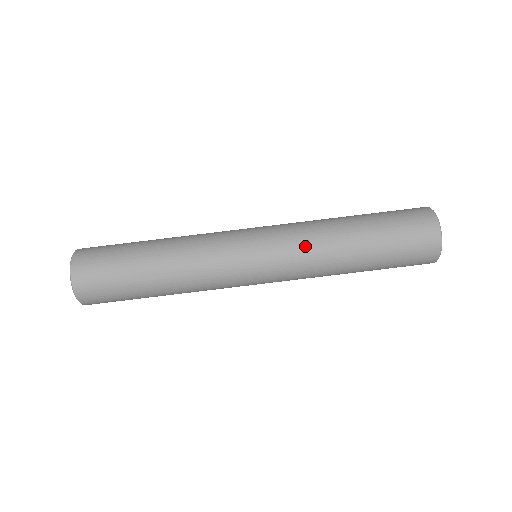
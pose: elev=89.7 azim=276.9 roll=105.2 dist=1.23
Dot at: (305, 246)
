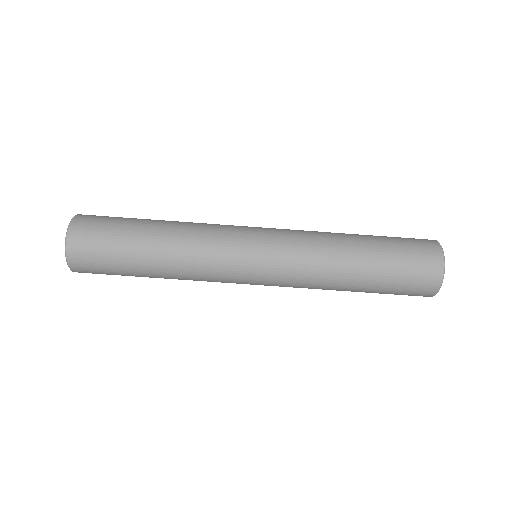
Dot at: (307, 255)
